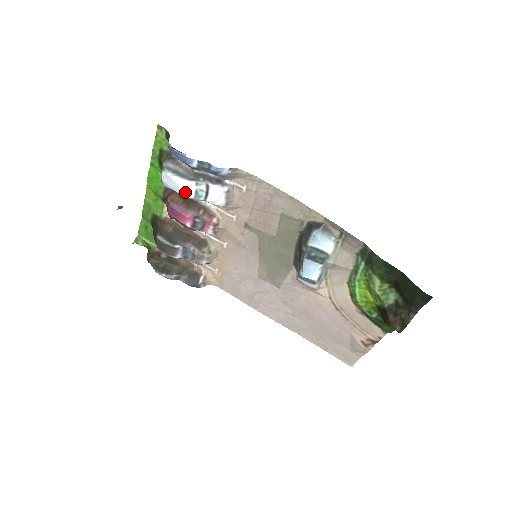
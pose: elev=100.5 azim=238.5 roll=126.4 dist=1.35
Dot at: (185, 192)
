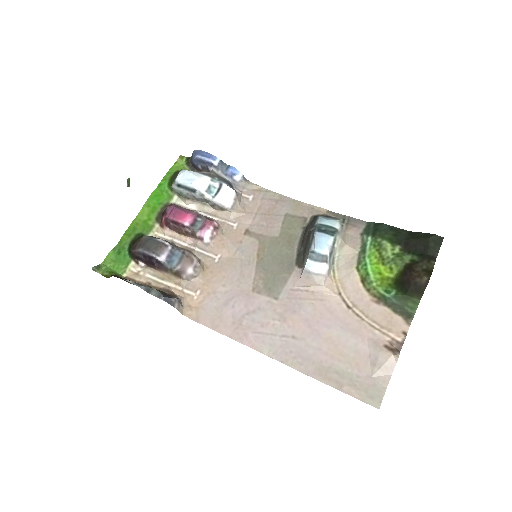
Dot at: (200, 183)
